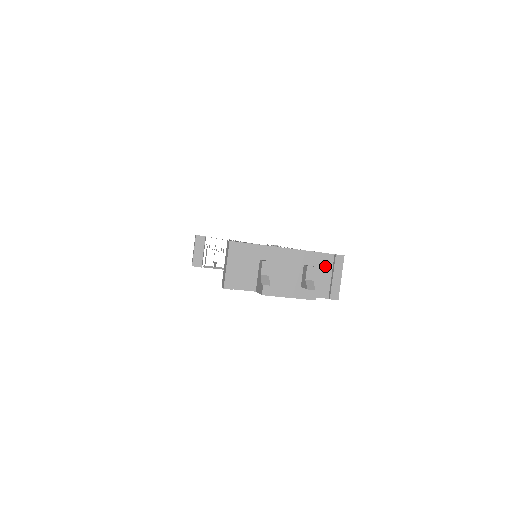
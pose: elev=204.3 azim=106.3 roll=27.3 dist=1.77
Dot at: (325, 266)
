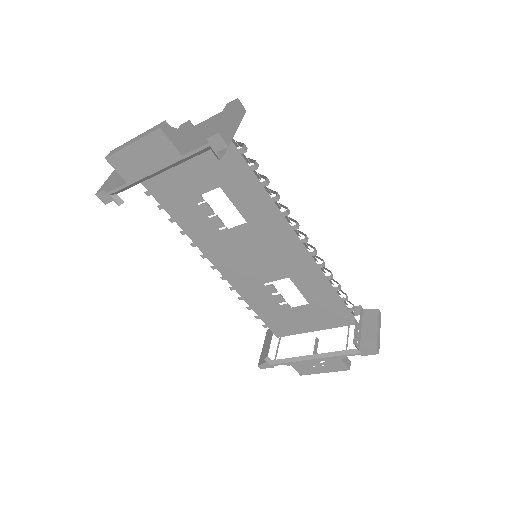
Dot at: (214, 122)
